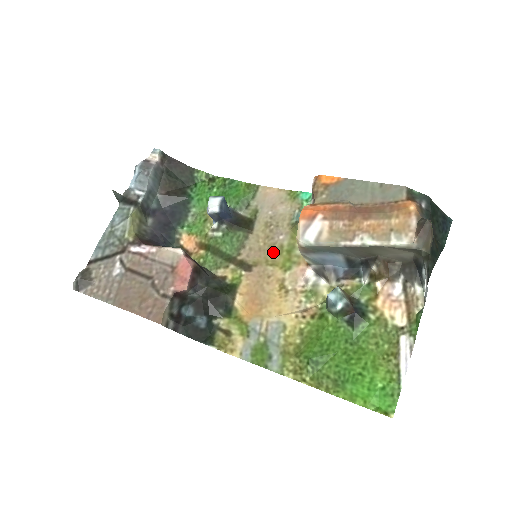
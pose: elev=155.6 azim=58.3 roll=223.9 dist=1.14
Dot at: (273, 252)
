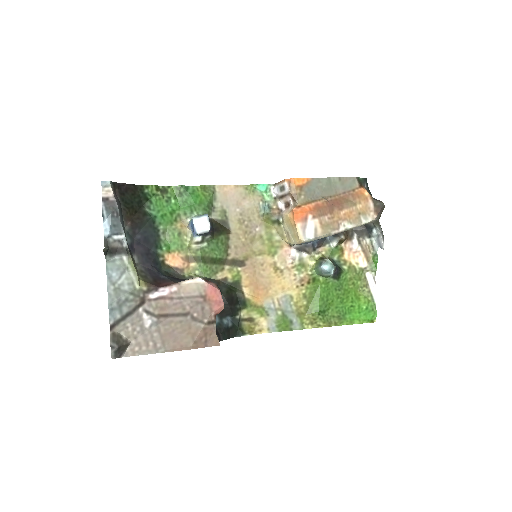
Dot at: (256, 244)
